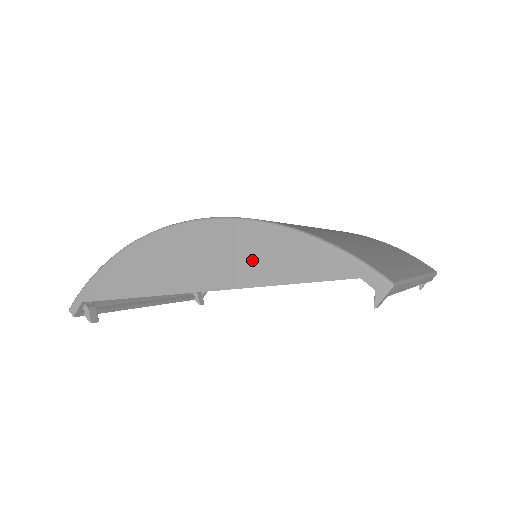
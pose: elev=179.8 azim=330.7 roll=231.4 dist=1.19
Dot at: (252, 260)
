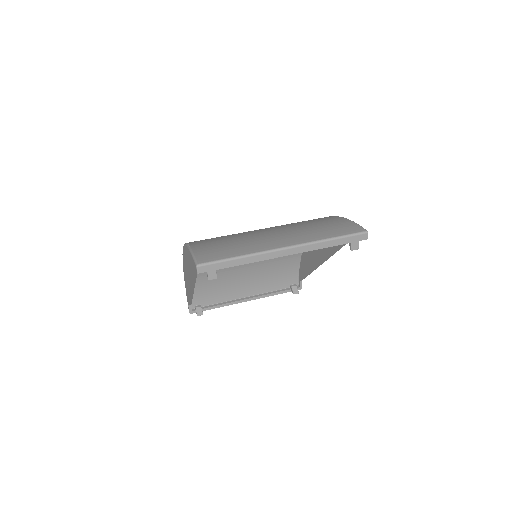
Dot at: occluded
